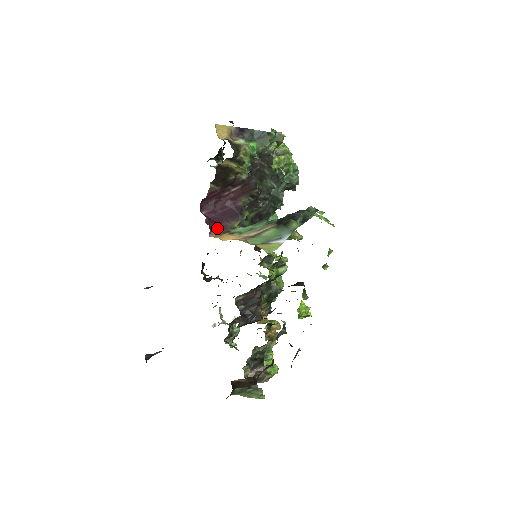
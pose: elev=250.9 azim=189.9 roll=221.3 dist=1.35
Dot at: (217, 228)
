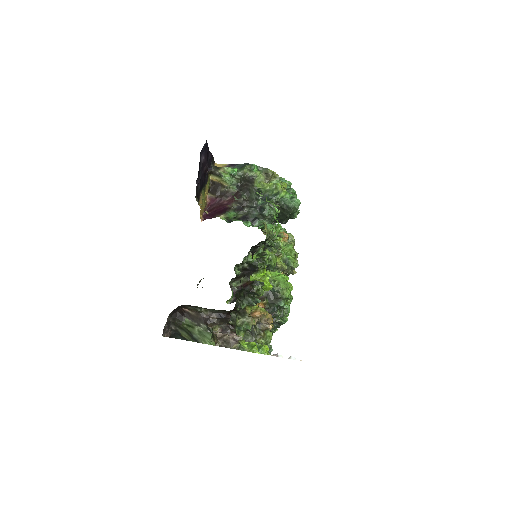
Dot at: (209, 218)
